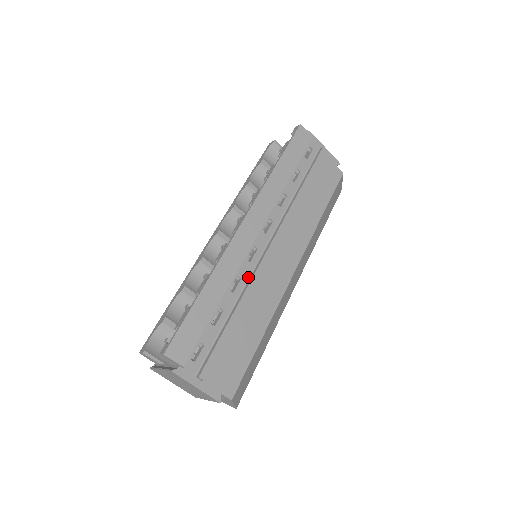
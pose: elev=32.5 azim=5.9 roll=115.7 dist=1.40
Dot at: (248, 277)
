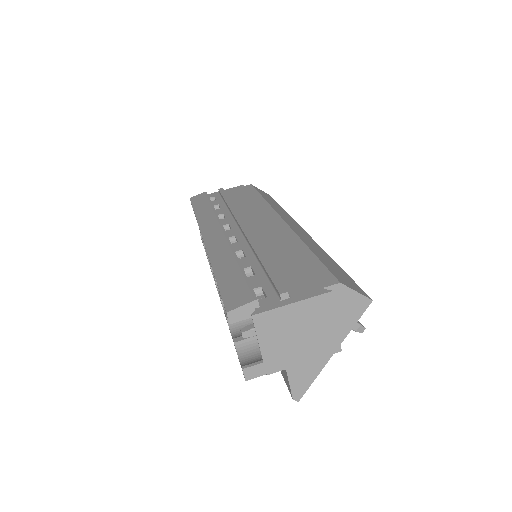
Dot at: (247, 246)
